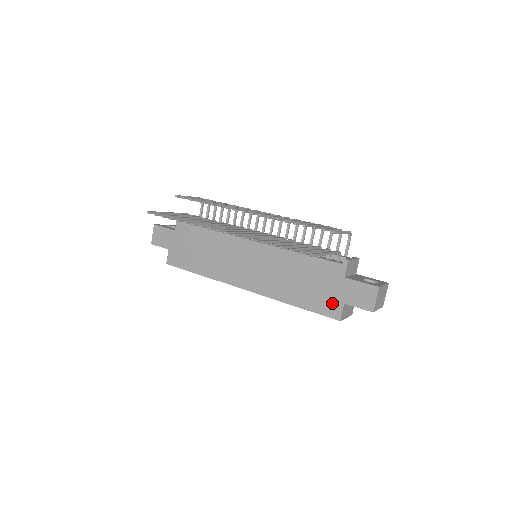
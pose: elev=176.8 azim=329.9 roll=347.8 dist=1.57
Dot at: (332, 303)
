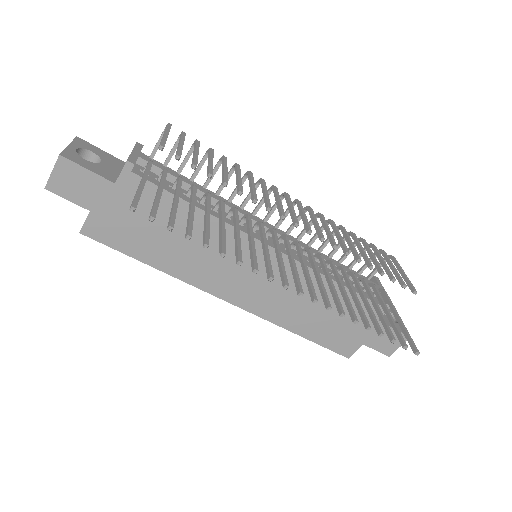
Dot at: (349, 341)
